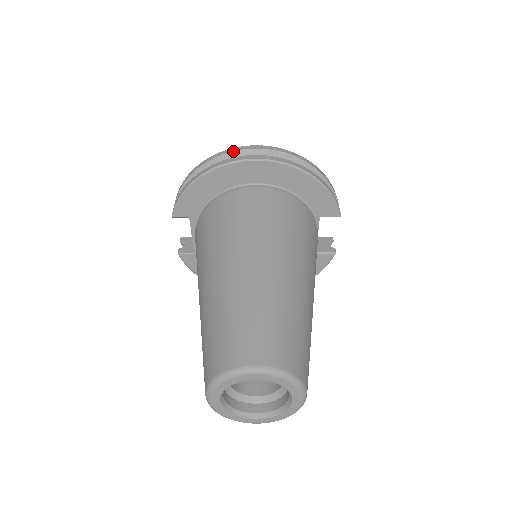
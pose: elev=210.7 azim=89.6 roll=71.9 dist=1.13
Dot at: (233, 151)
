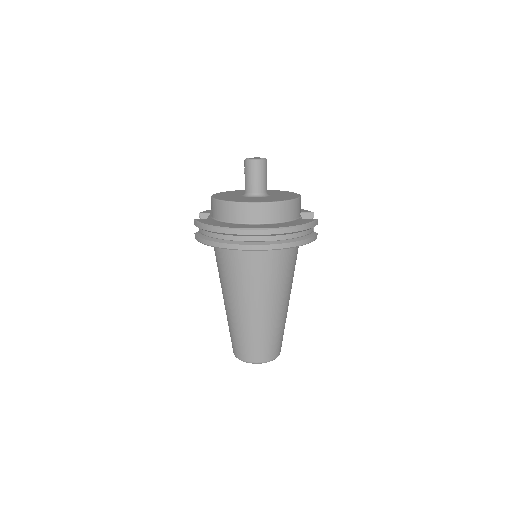
Dot at: (237, 234)
